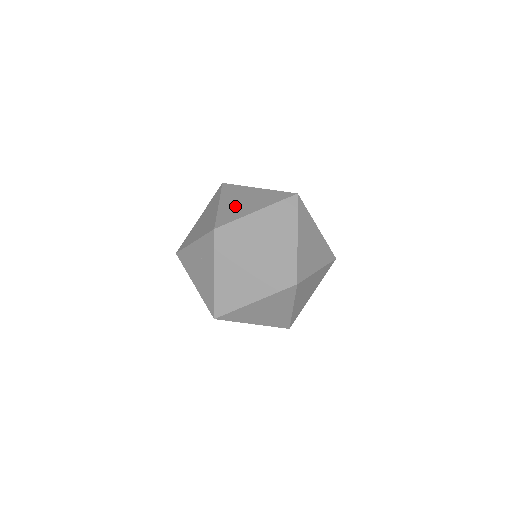
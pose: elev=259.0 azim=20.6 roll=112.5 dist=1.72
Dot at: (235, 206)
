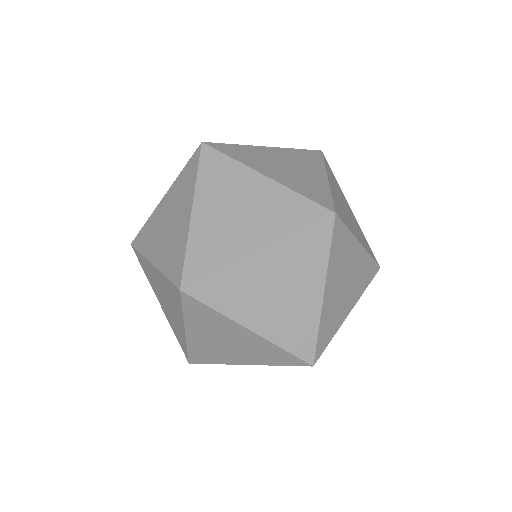
Dot at: occluded
